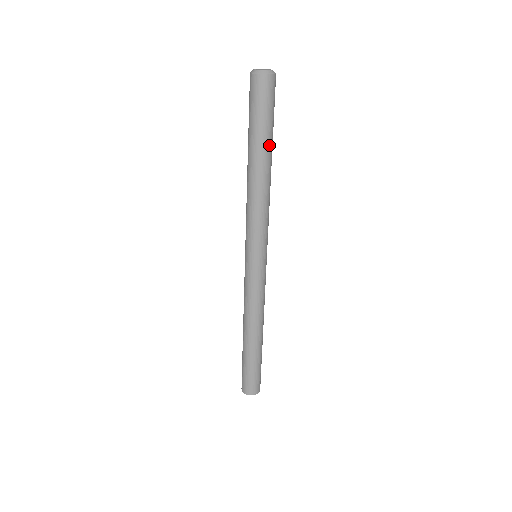
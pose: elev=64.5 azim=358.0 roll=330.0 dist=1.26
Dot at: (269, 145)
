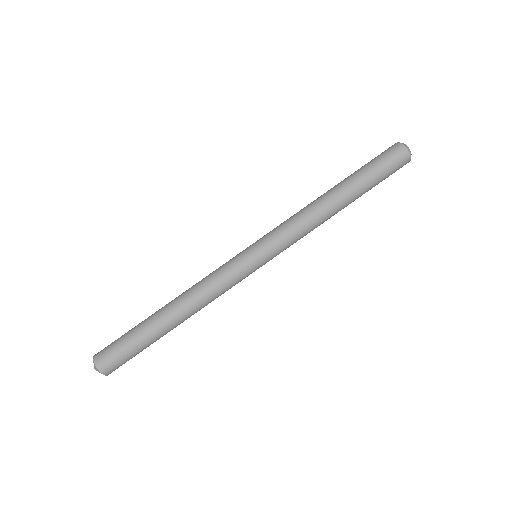
Dot at: (360, 196)
